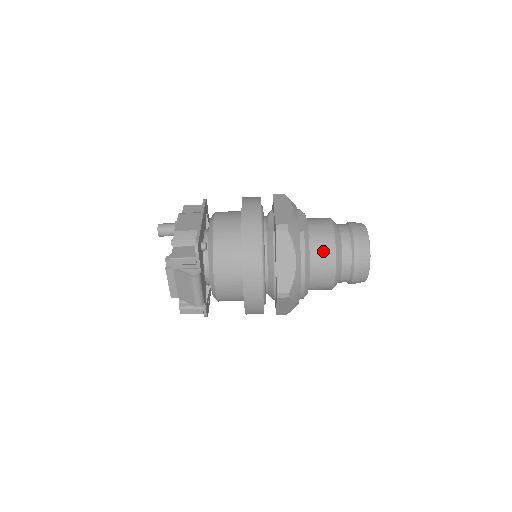
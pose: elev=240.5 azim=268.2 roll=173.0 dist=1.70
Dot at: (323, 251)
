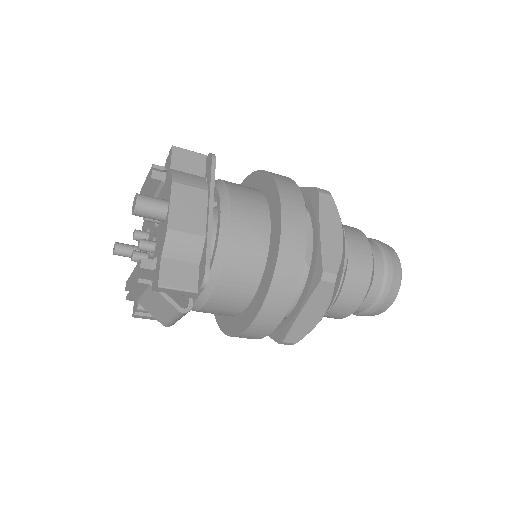
Dot at: (351, 295)
